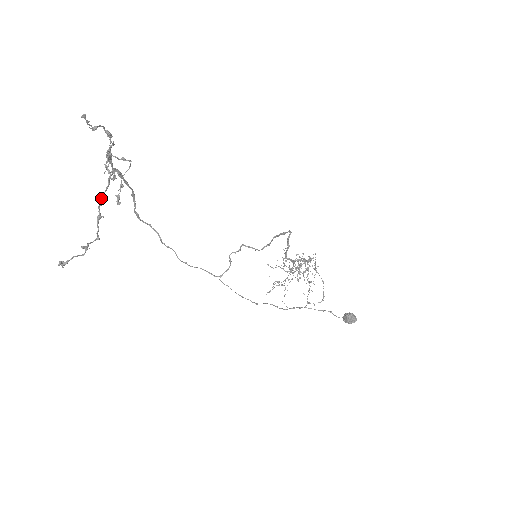
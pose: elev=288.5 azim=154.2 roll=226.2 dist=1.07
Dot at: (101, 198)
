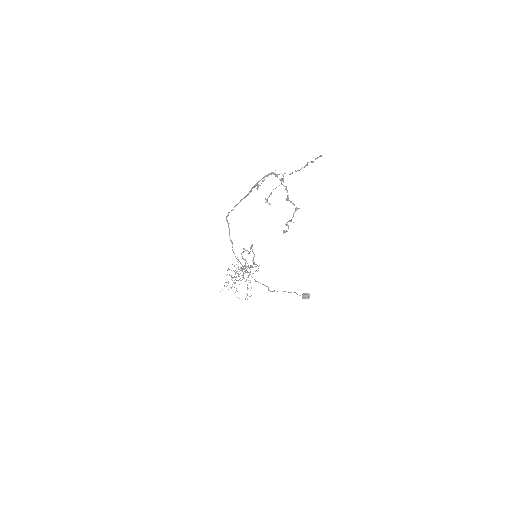
Dot at: (288, 198)
